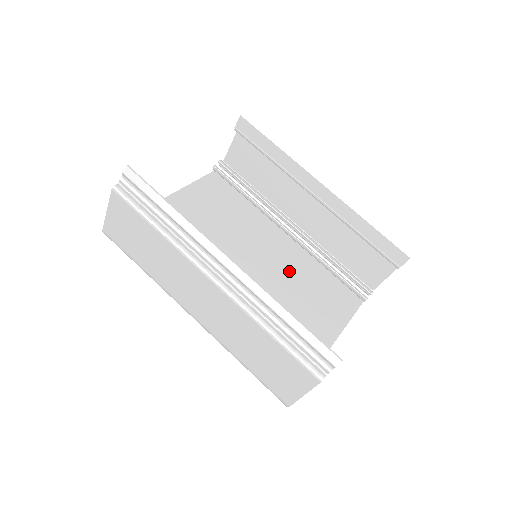
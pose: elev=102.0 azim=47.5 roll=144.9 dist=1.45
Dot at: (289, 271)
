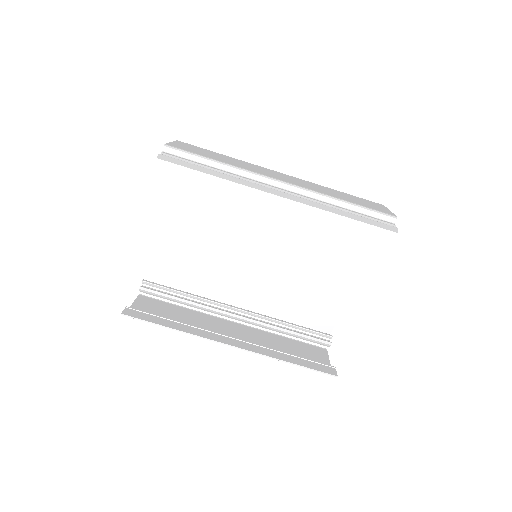
Dot at: (293, 232)
